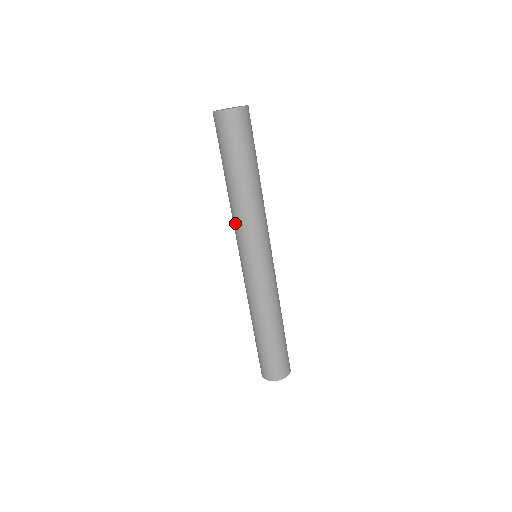
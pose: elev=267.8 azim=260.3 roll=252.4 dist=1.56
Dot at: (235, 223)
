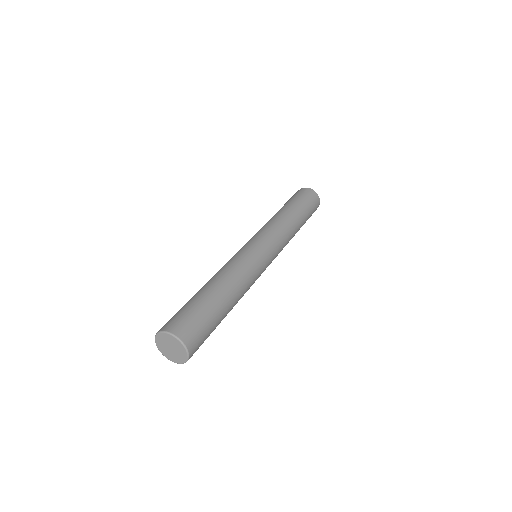
Dot at: occluded
